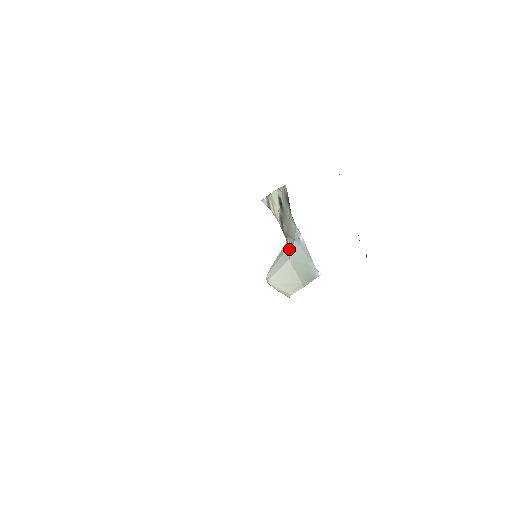
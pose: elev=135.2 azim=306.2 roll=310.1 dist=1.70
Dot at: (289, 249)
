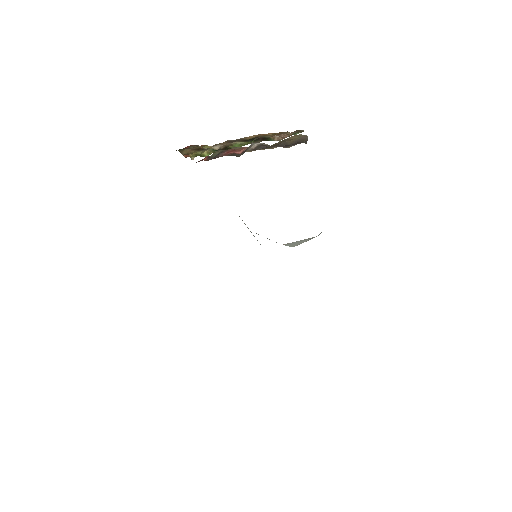
Dot at: occluded
